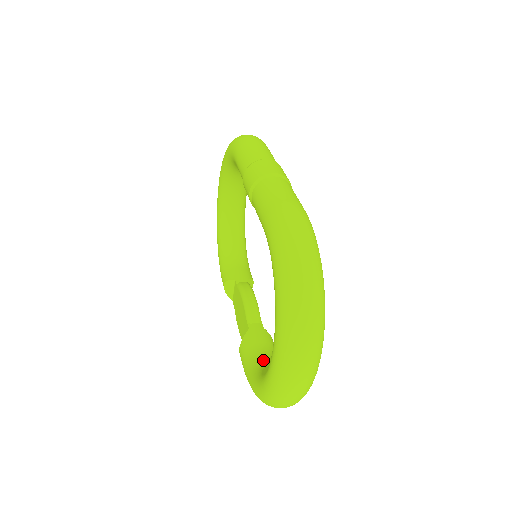
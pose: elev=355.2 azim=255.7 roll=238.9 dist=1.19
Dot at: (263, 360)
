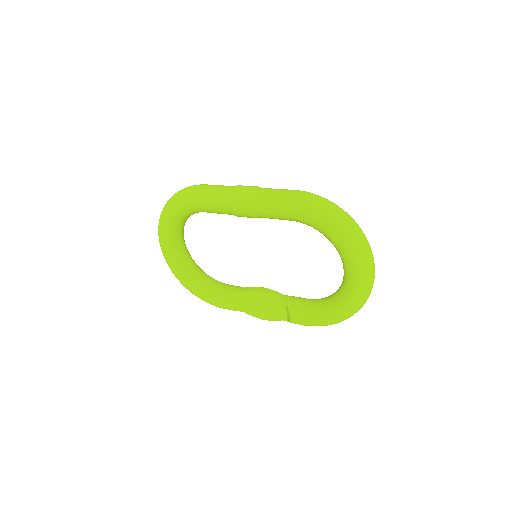
Dot at: (320, 303)
